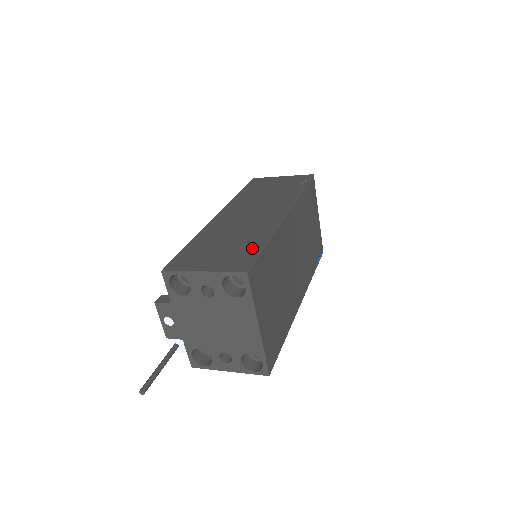
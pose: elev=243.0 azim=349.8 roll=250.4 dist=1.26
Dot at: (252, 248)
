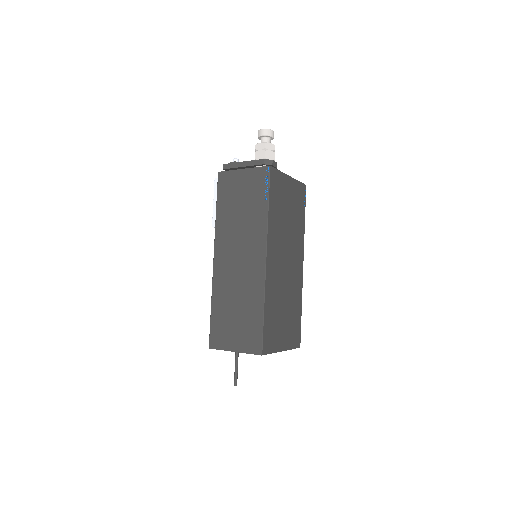
Dot at: (256, 321)
